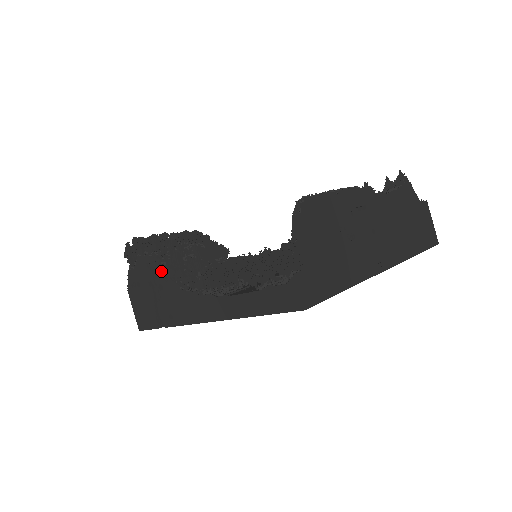
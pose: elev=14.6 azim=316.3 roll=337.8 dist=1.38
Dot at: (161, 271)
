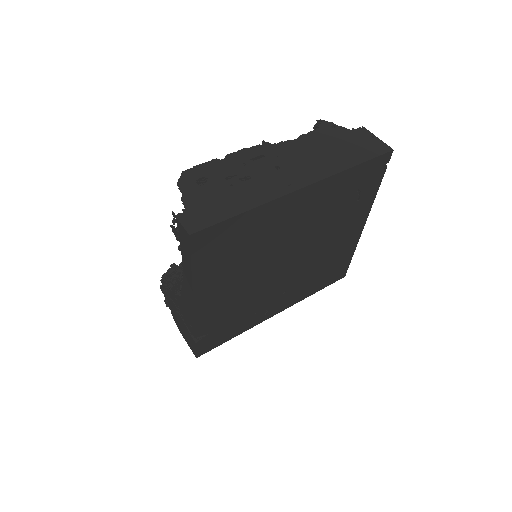
Dot at: (172, 295)
